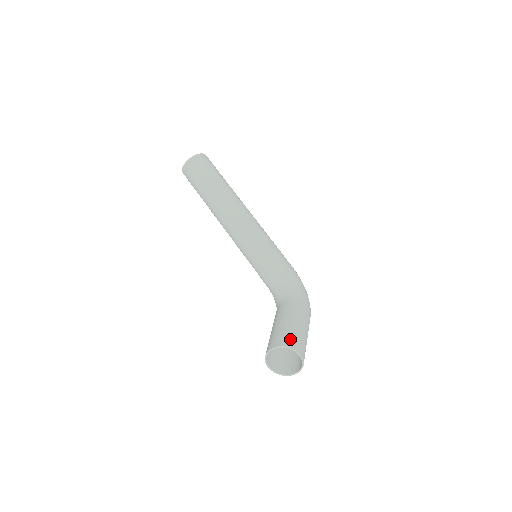
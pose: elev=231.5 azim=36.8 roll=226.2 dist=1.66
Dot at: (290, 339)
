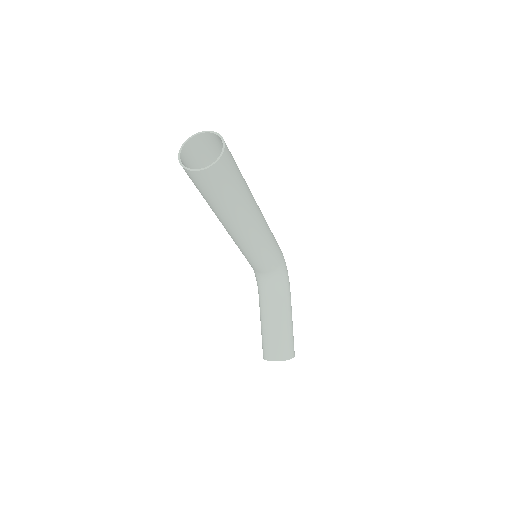
Dot at: (291, 349)
